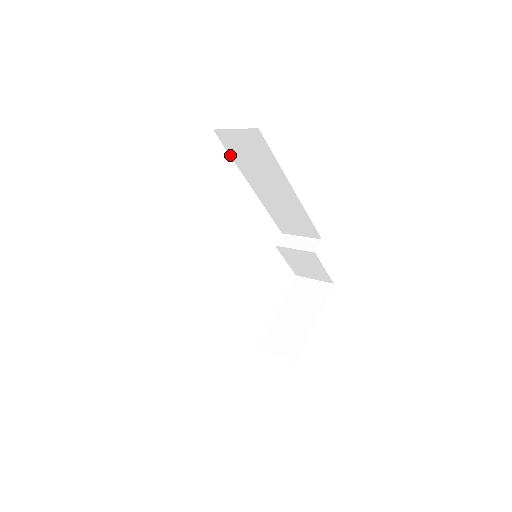
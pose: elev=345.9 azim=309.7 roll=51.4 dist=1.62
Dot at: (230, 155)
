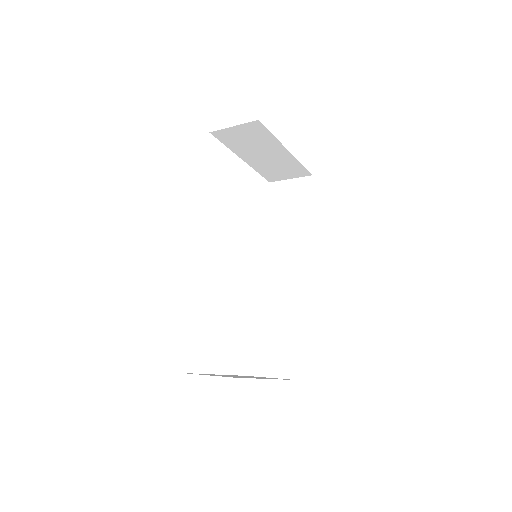
Dot at: (268, 208)
